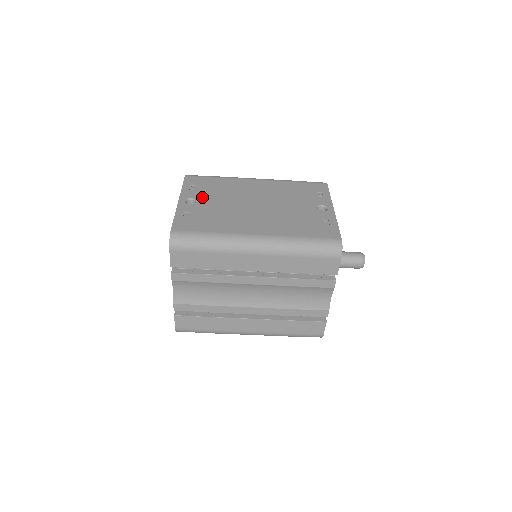
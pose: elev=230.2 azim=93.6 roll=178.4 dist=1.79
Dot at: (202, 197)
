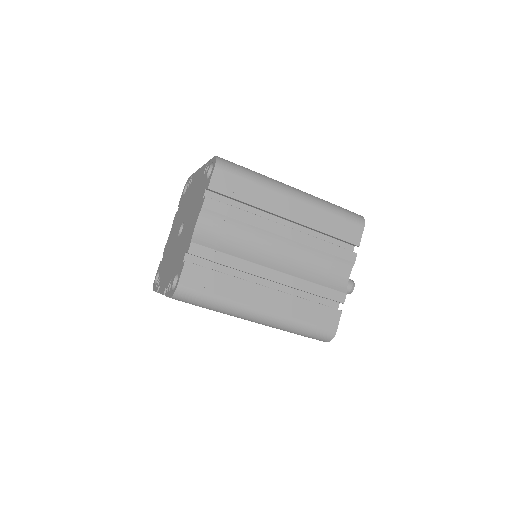
Dot at: occluded
